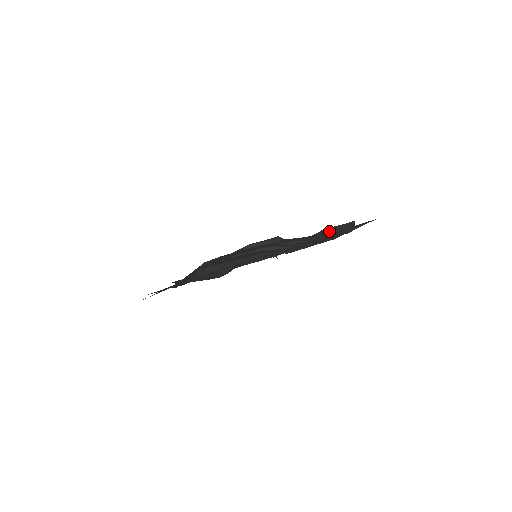
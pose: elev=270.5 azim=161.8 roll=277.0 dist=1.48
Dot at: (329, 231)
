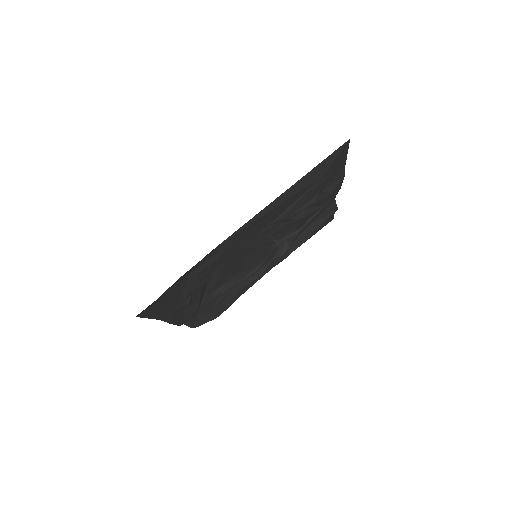
Dot at: (315, 215)
